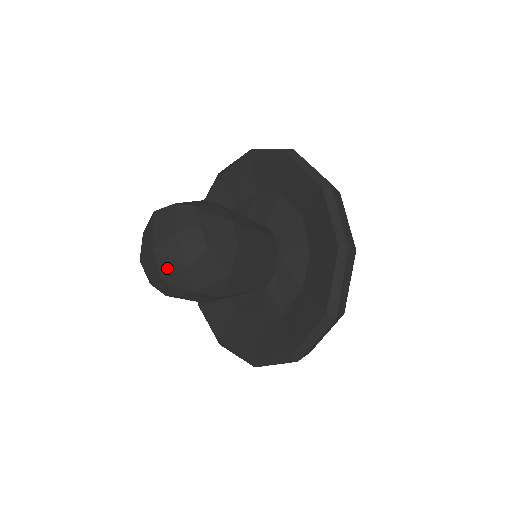
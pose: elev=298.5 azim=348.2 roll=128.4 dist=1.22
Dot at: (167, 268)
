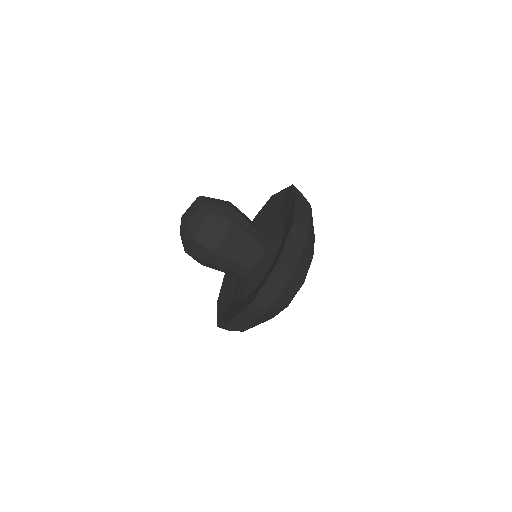
Dot at: (182, 231)
